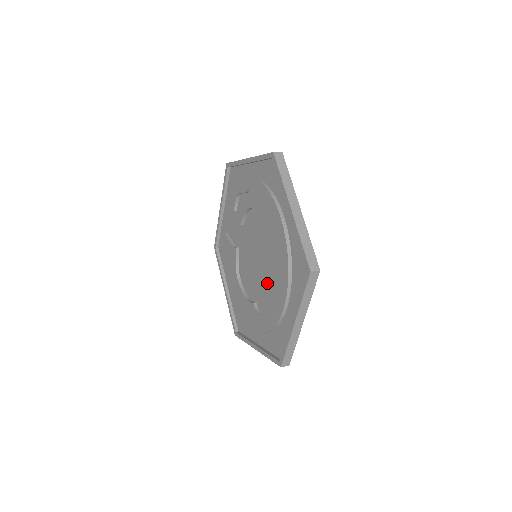
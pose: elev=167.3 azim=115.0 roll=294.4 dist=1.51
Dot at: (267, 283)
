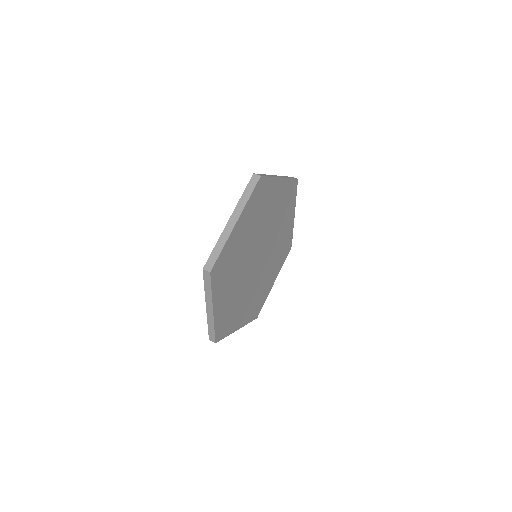
Dot at: occluded
